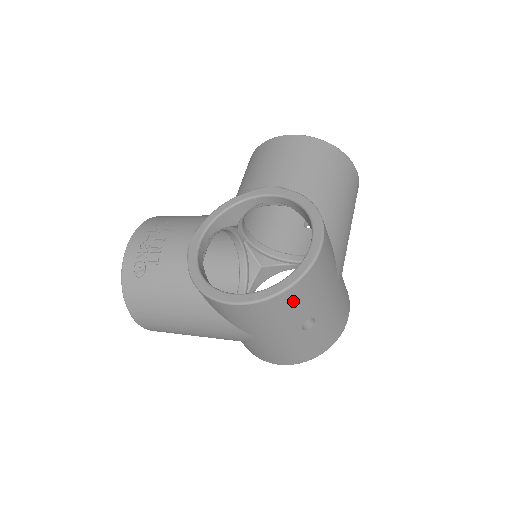
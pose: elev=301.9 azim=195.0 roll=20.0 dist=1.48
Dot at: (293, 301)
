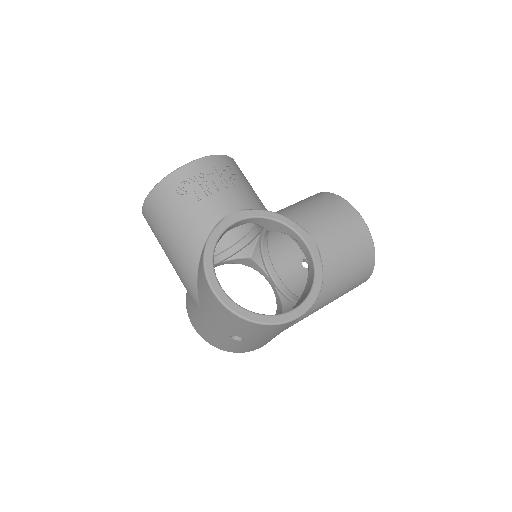
Dot at: (245, 326)
